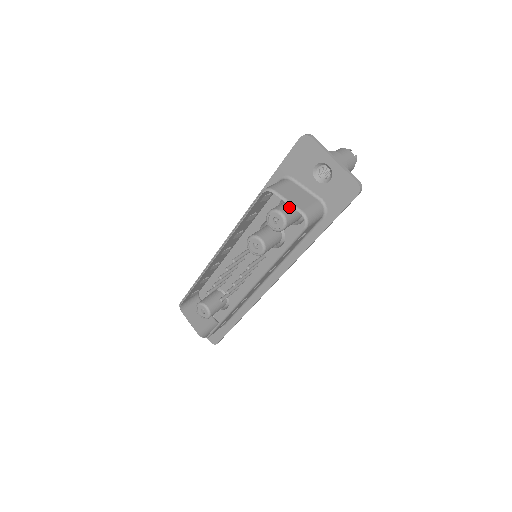
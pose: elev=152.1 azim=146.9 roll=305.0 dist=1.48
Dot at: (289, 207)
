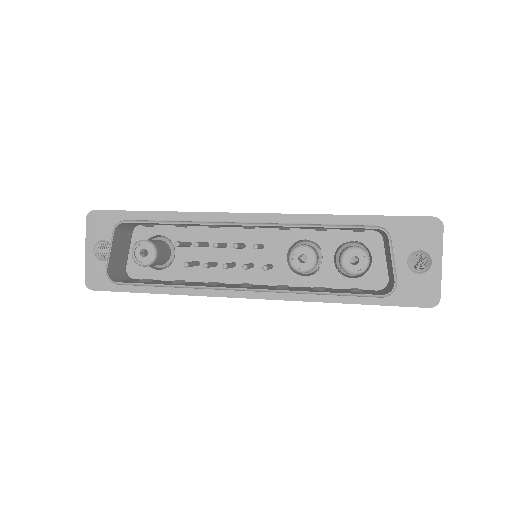
Dot at: occluded
